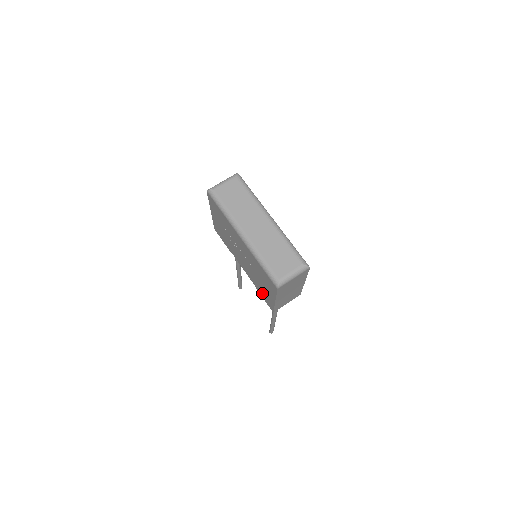
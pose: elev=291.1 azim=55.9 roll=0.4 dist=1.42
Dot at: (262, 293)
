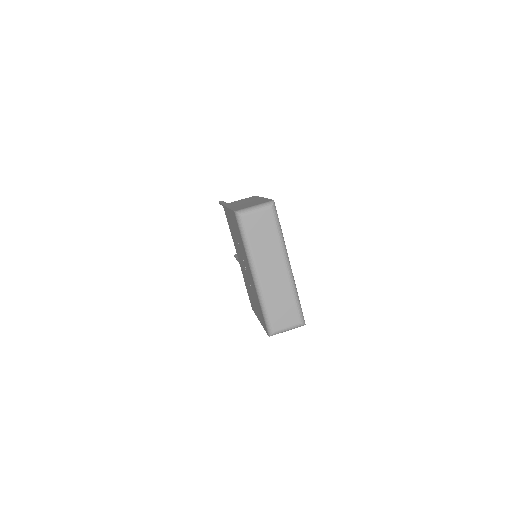
Dot at: (249, 294)
